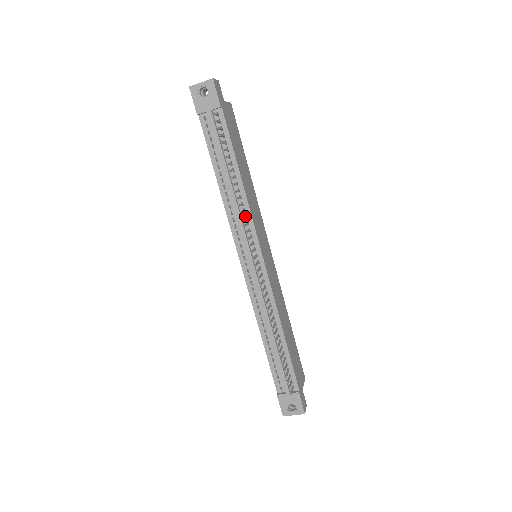
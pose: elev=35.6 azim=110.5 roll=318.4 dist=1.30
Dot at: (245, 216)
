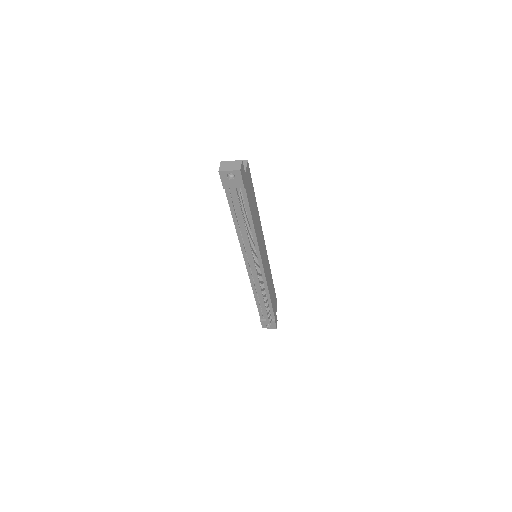
Dot at: occluded
